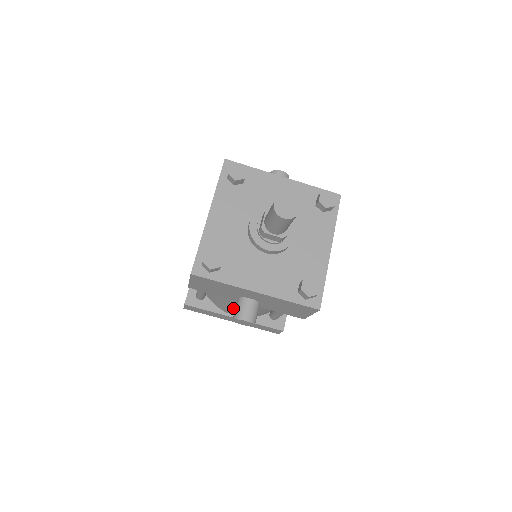
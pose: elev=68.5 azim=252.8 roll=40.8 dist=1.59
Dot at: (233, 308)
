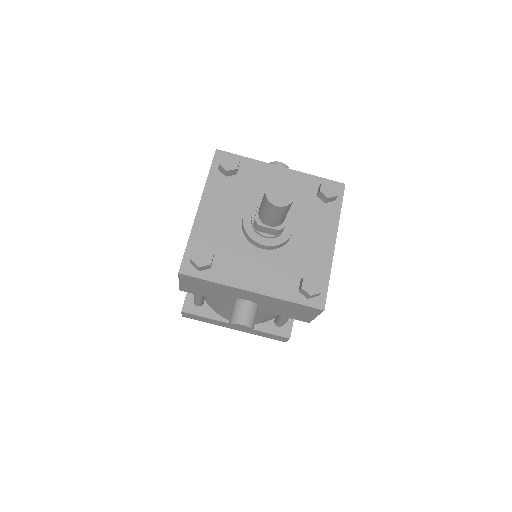
Dot at: occluded
